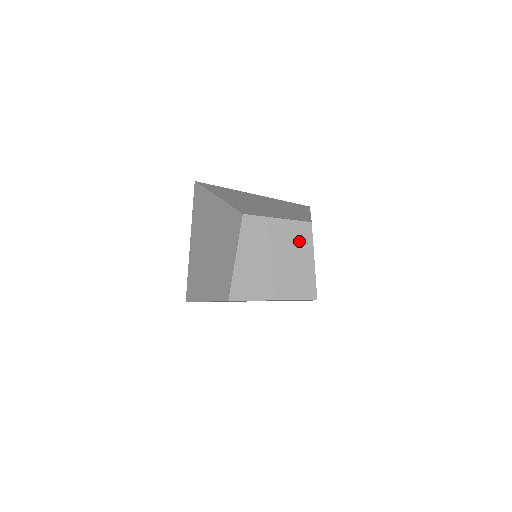
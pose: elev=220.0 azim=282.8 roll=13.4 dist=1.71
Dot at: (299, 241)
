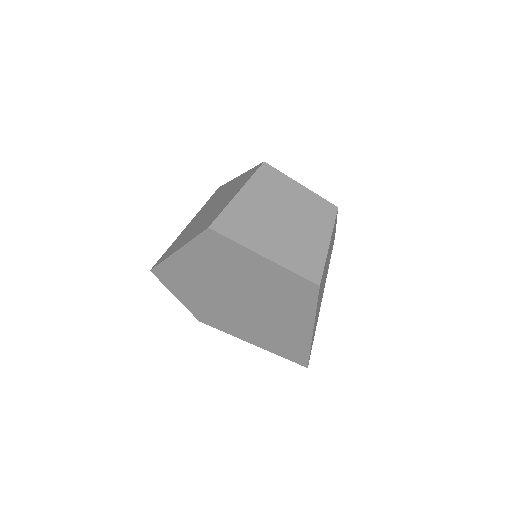
Dot at: (318, 216)
